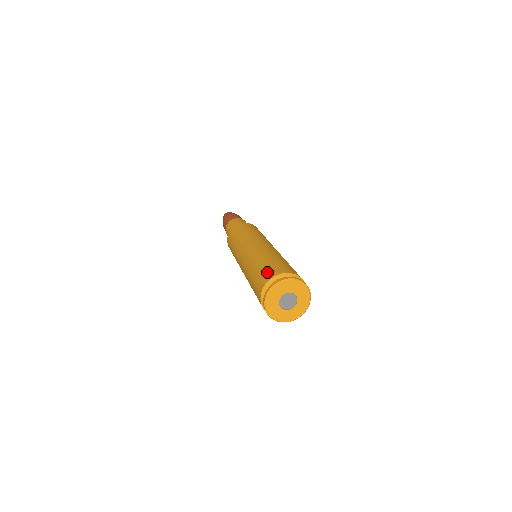
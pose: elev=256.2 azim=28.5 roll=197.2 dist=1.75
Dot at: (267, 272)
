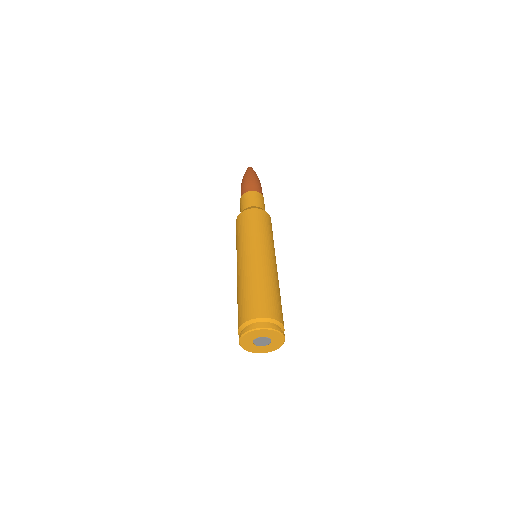
Dot at: (247, 309)
